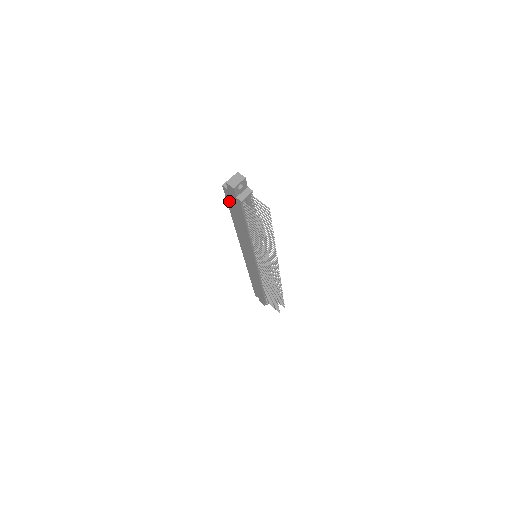
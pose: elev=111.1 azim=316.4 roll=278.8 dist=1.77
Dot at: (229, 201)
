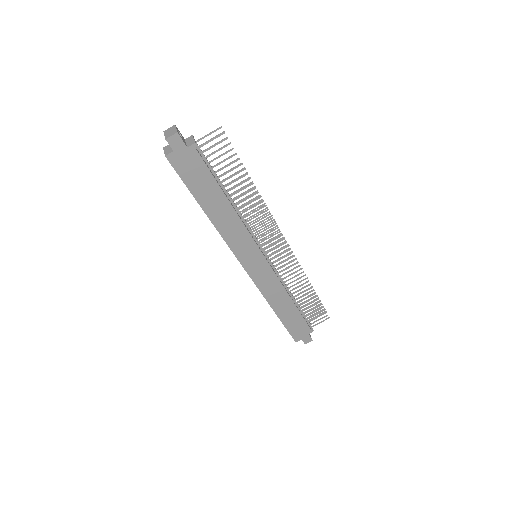
Dot at: (185, 175)
